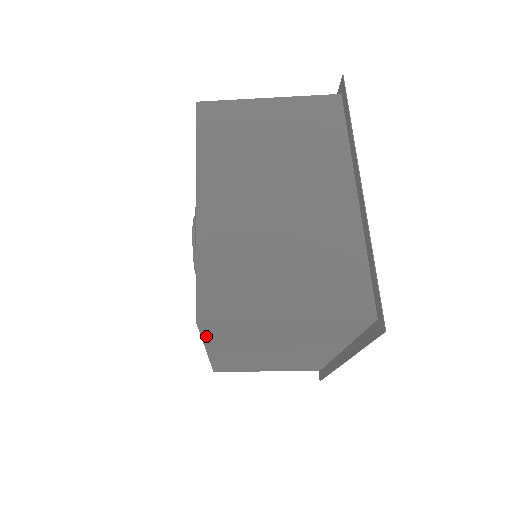
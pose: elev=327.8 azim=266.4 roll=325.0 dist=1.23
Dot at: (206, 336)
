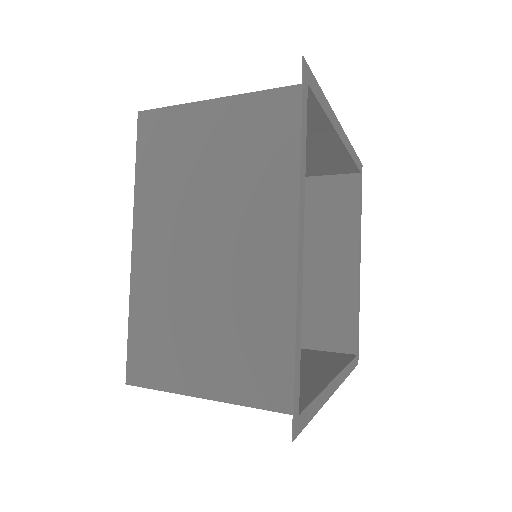
Dot at: occluded
